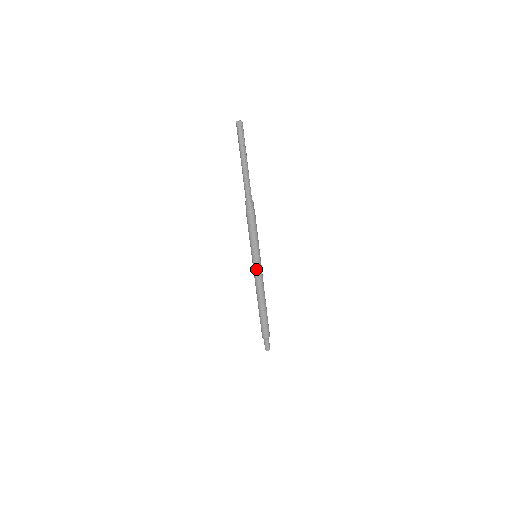
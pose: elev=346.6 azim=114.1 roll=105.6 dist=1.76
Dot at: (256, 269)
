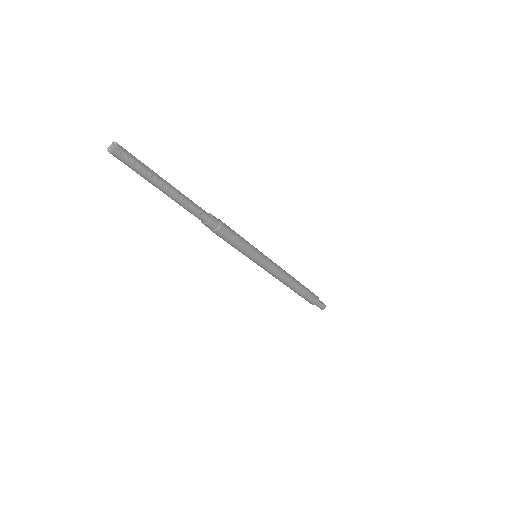
Dot at: (264, 268)
